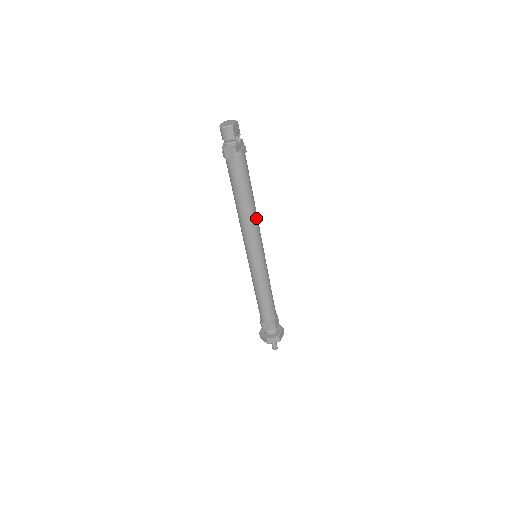
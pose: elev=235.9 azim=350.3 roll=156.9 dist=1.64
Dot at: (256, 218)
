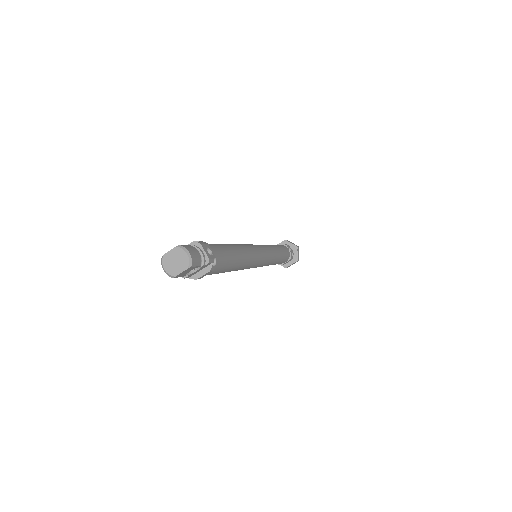
Dot at: (243, 268)
